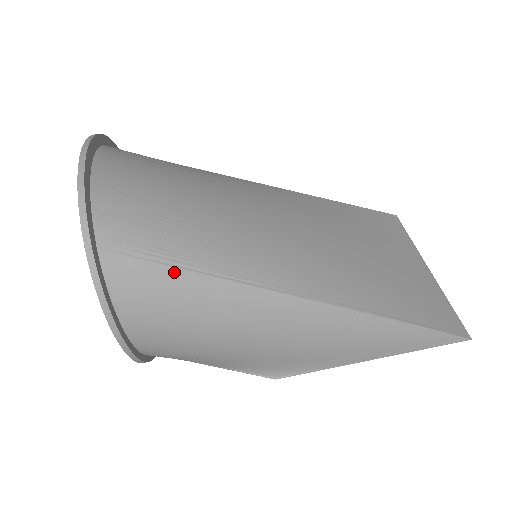
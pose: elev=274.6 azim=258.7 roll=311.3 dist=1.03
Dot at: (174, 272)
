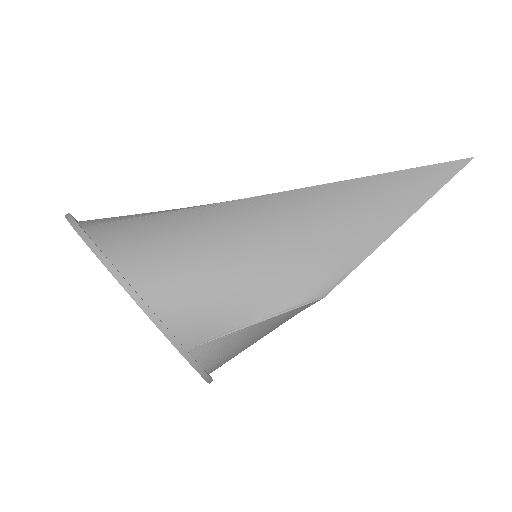
Dot at: (150, 218)
